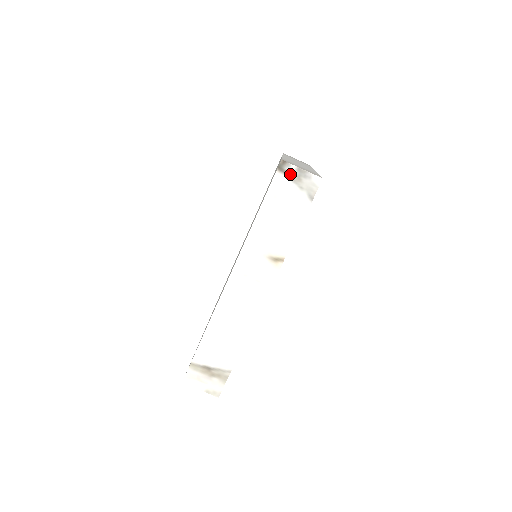
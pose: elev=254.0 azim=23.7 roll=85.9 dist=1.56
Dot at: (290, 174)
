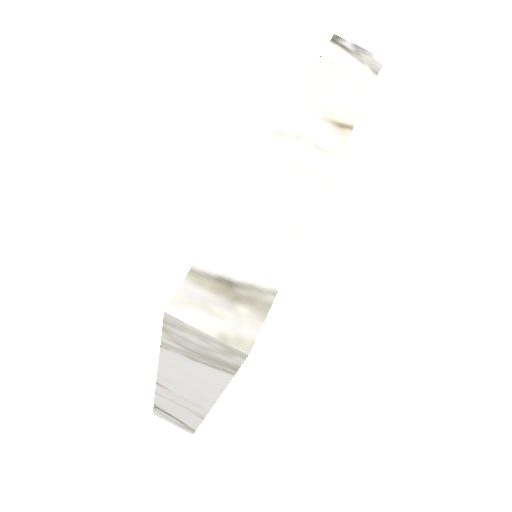
Dot at: (346, 48)
